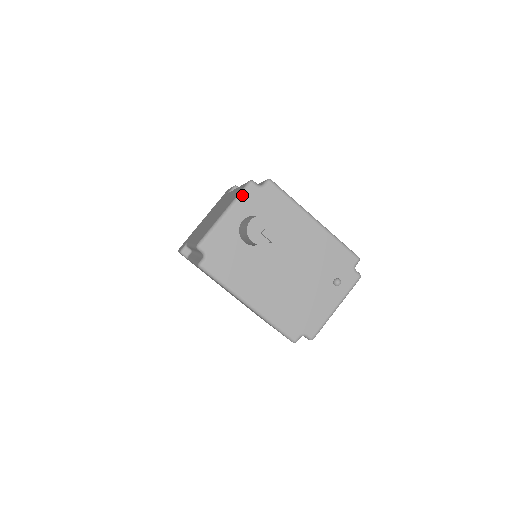
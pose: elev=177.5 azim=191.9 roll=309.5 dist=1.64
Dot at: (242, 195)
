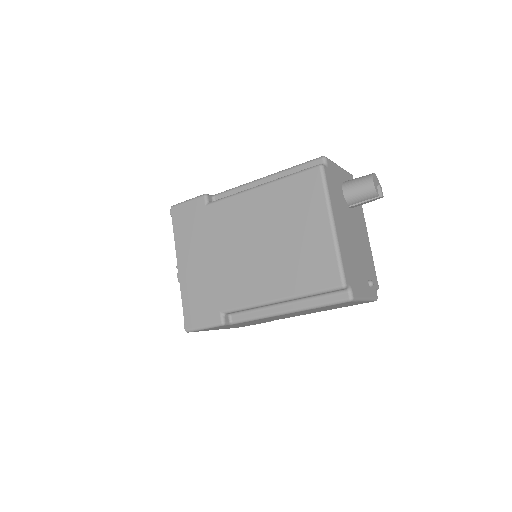
Dot at: (348, 173)
